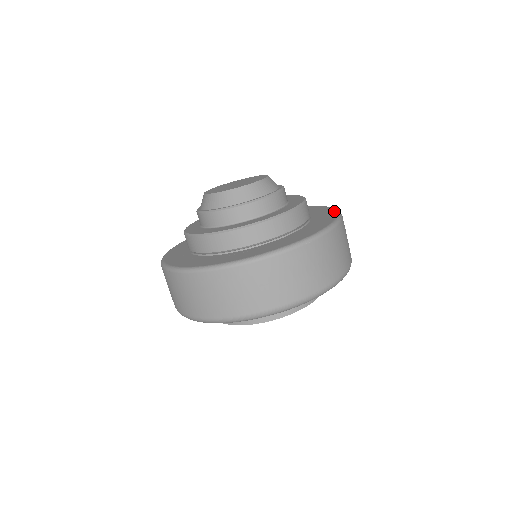
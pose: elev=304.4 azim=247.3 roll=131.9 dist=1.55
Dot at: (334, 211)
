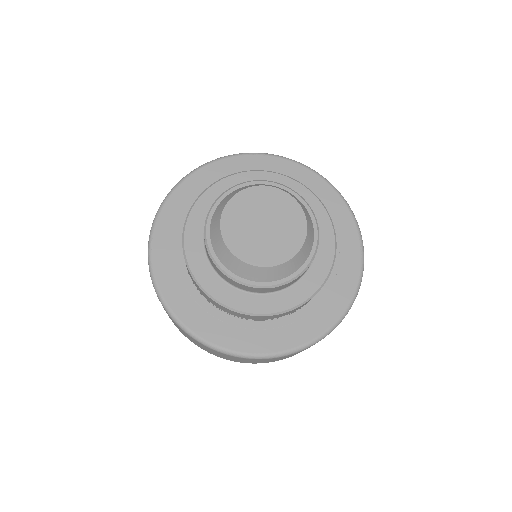
Dot at: (358, 253)
